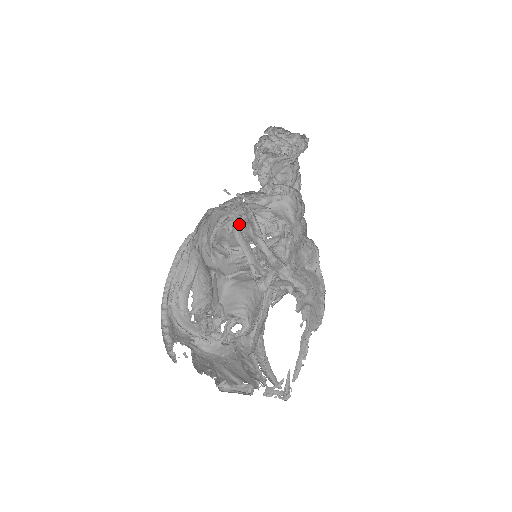
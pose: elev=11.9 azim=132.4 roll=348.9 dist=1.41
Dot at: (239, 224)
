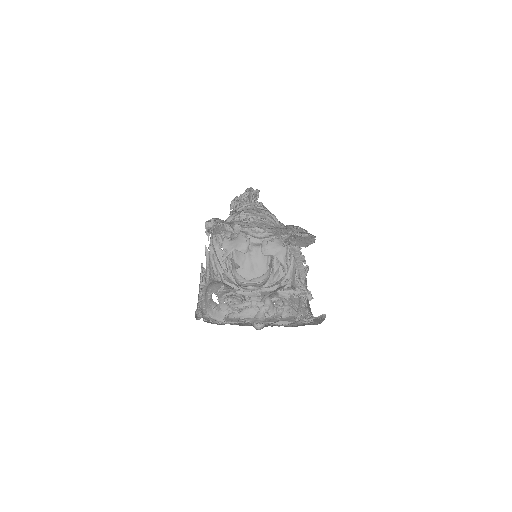
Dot at: (207, 224)
